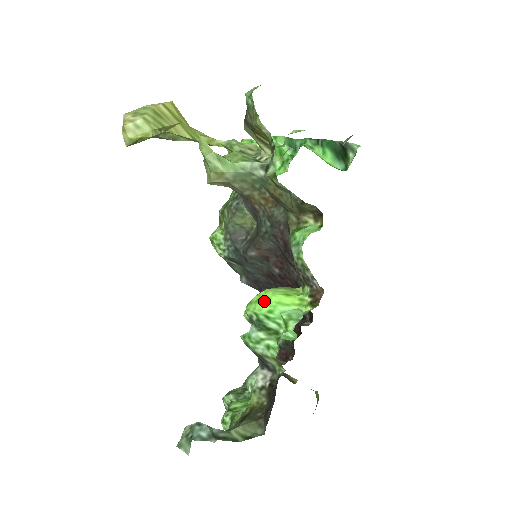
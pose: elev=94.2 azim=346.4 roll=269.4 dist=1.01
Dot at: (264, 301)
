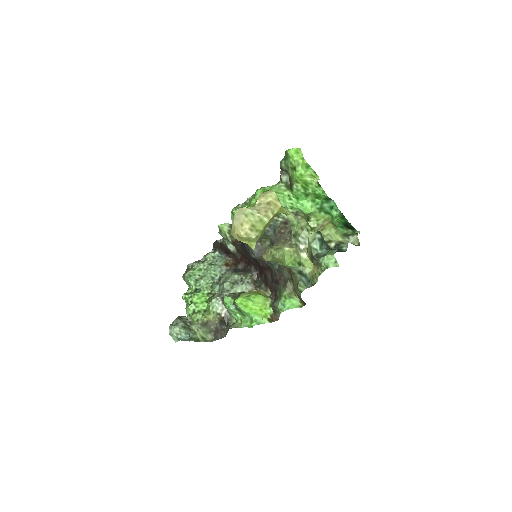
Dot at: (249, 309)
